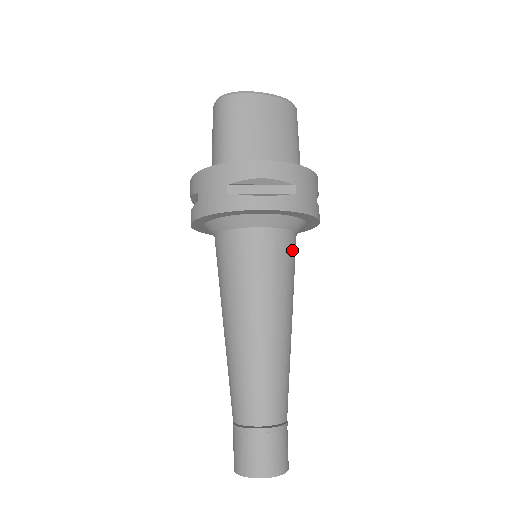
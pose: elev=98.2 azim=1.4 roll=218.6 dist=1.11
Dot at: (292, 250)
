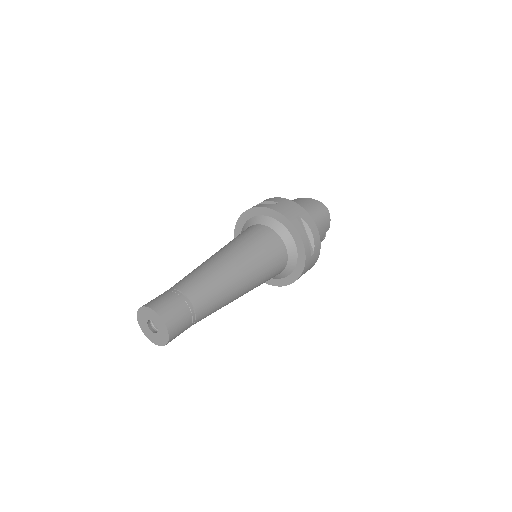
Dot at: (268, 237)
